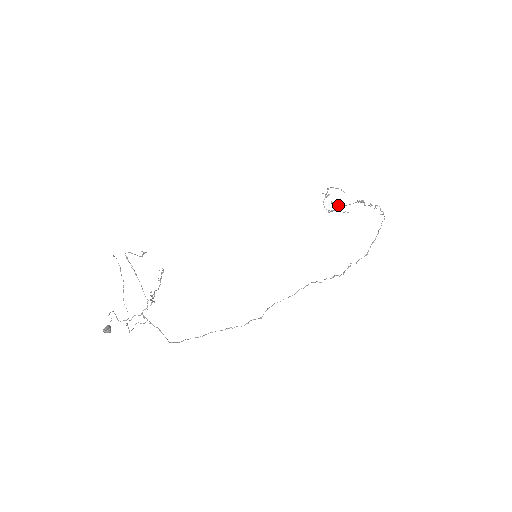
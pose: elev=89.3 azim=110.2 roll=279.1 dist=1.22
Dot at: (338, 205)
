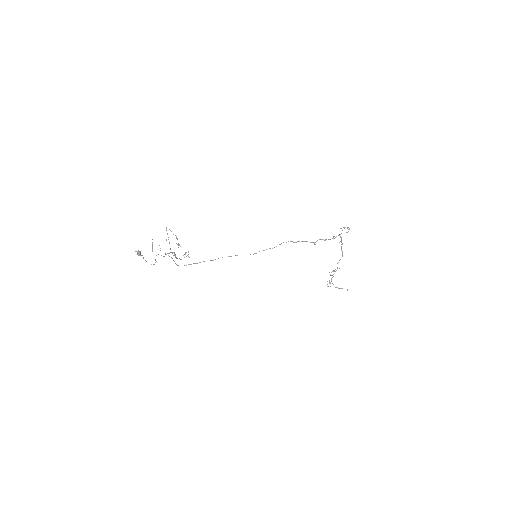
Dot at: (333, 271)
